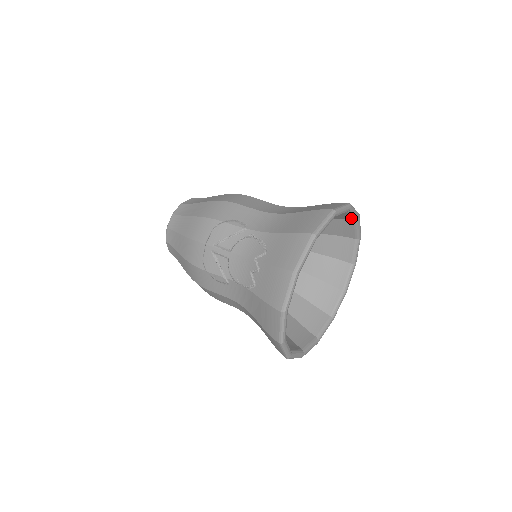
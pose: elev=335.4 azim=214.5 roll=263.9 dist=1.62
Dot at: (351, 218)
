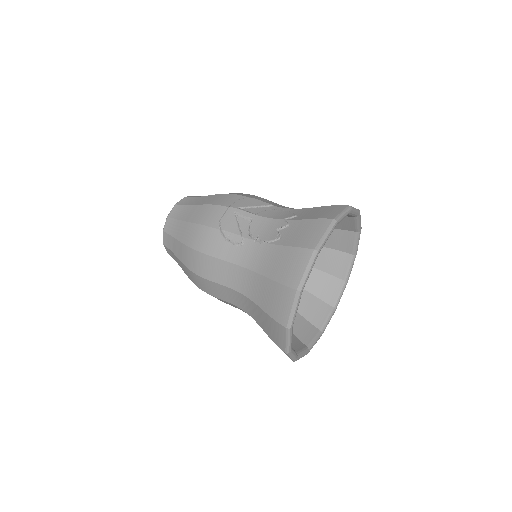
Dot at: (352, 249)
